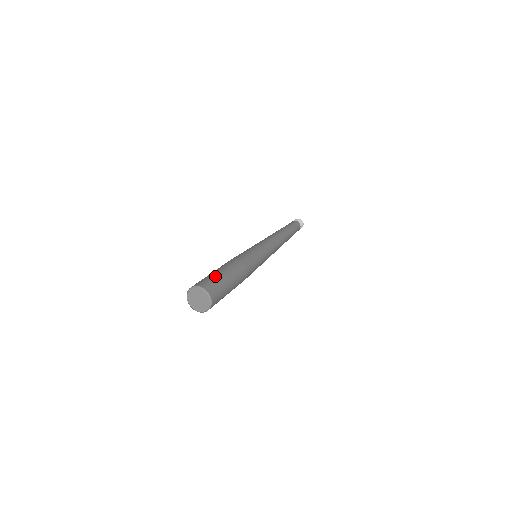
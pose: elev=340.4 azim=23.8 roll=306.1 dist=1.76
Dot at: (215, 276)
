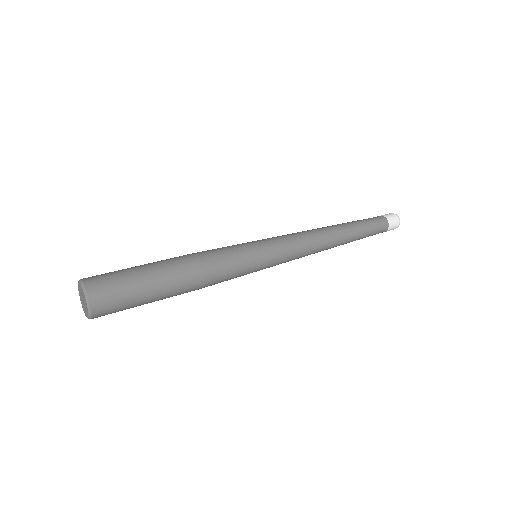
Dot at: (132, 289)
